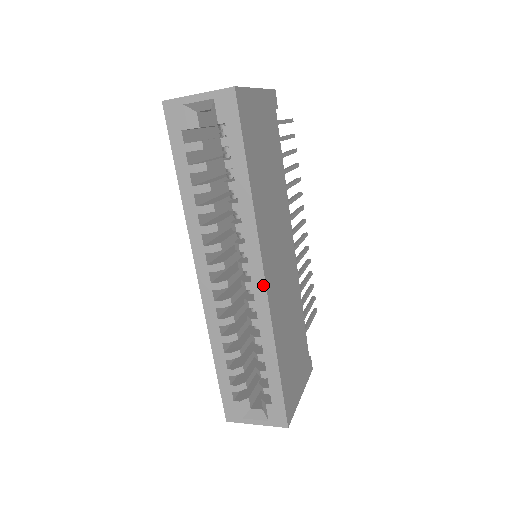
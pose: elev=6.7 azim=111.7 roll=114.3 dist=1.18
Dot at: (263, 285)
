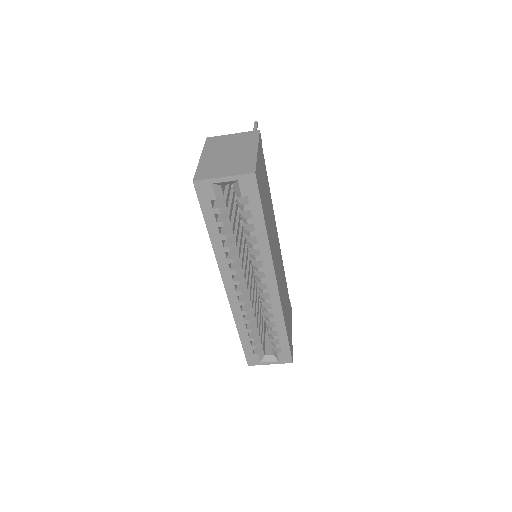
Dot at: (276, 290)
